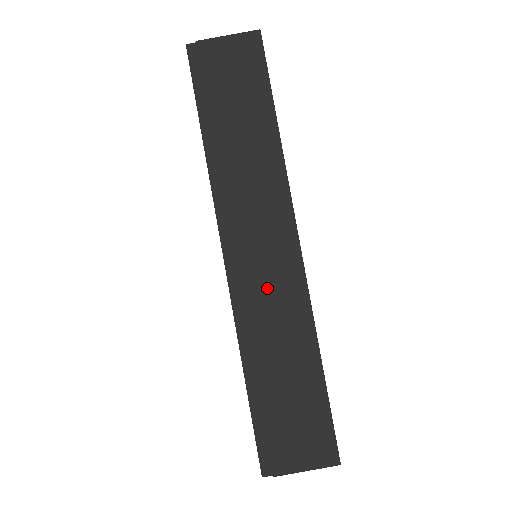
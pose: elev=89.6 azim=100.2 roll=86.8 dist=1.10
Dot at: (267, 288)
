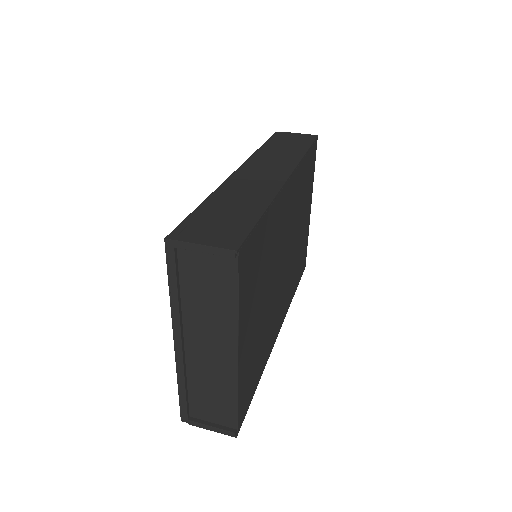
Dot at: (253, 182)
